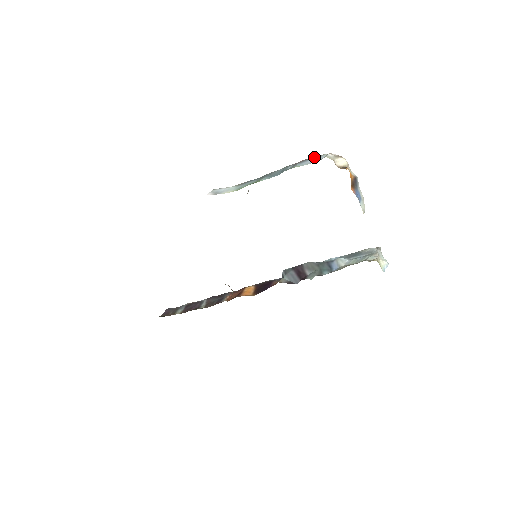
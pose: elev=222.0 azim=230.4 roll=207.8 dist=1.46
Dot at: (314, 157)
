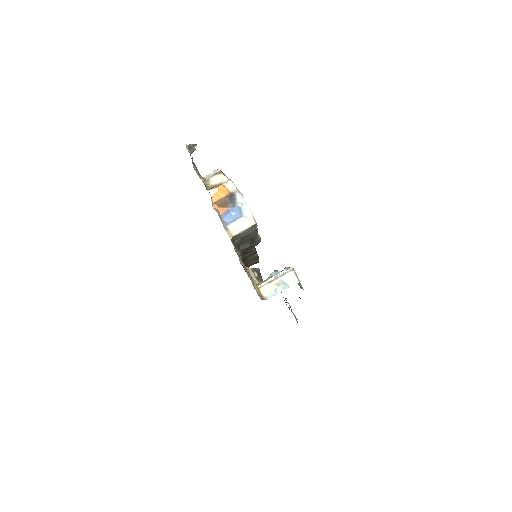
Dot at: occluded
